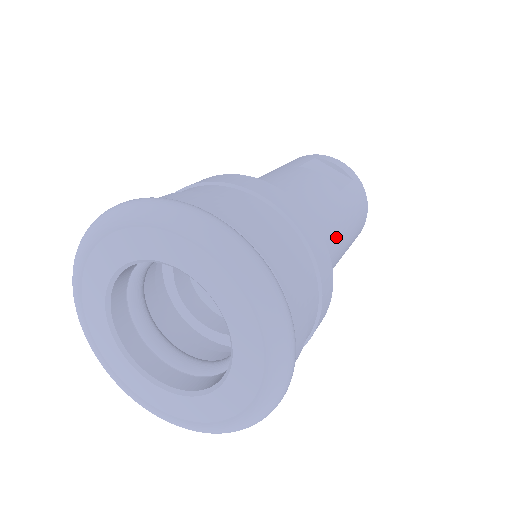
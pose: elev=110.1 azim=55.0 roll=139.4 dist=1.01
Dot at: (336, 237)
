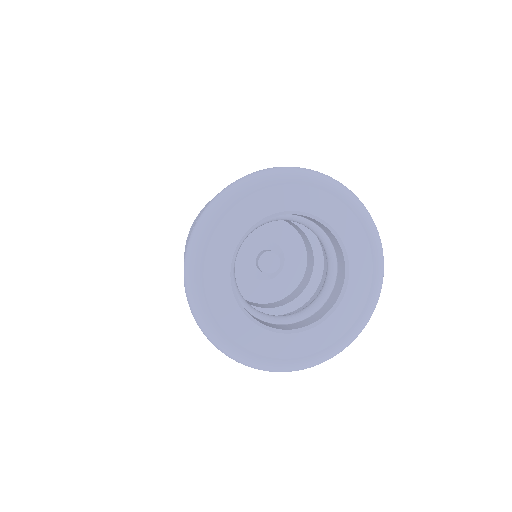
Dot at: occluded
